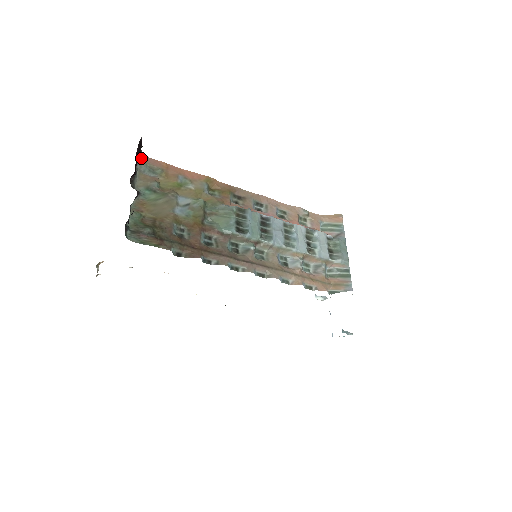
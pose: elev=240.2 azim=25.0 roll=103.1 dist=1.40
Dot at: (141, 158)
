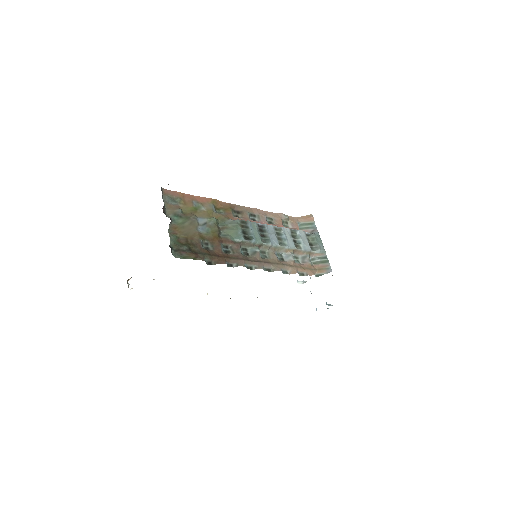
Dot at: (163, 191)
